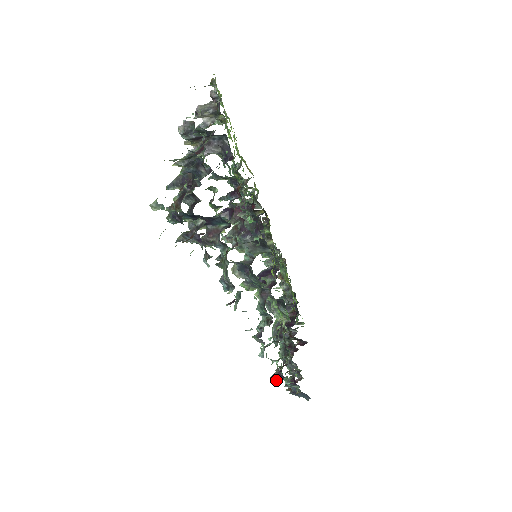
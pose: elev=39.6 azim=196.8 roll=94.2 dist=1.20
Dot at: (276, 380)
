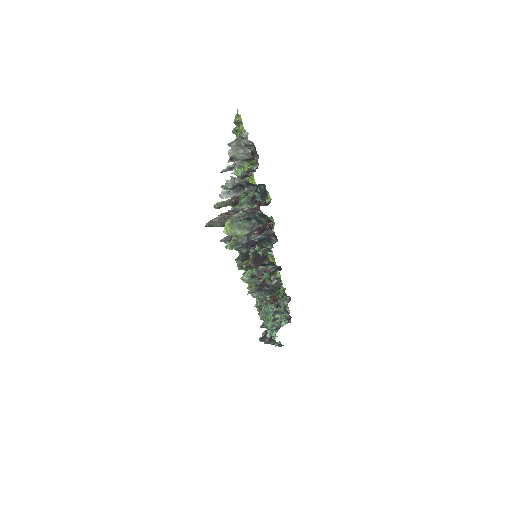
Dot at: (264, 342)
